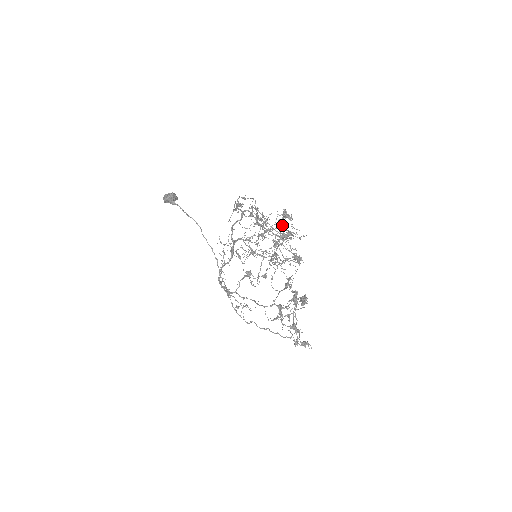
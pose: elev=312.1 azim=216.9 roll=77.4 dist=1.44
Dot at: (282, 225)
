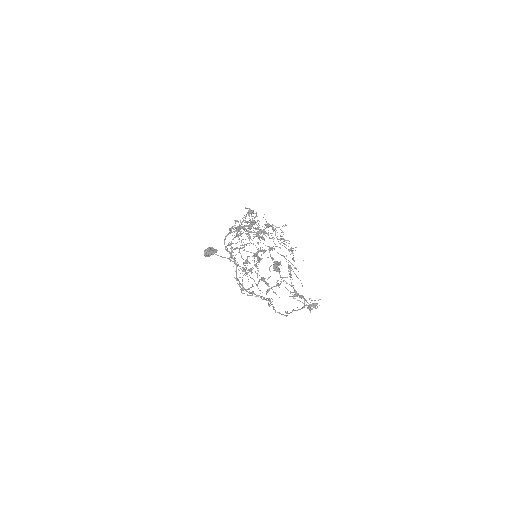
Dot at: (268, 224)
